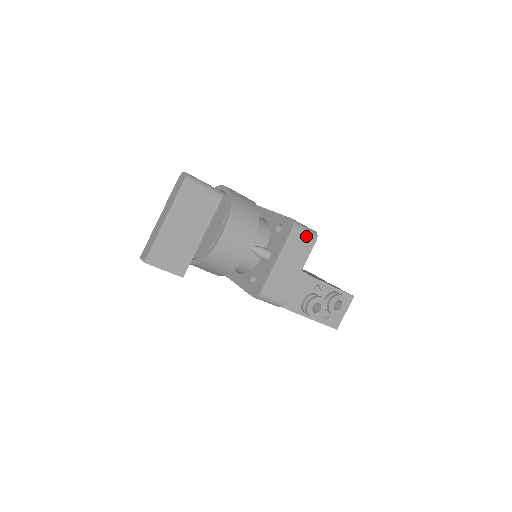
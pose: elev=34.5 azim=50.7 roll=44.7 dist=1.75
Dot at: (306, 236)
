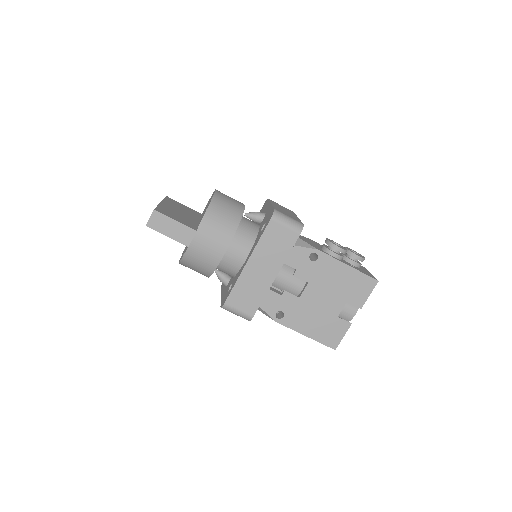
Dot at: occluded
